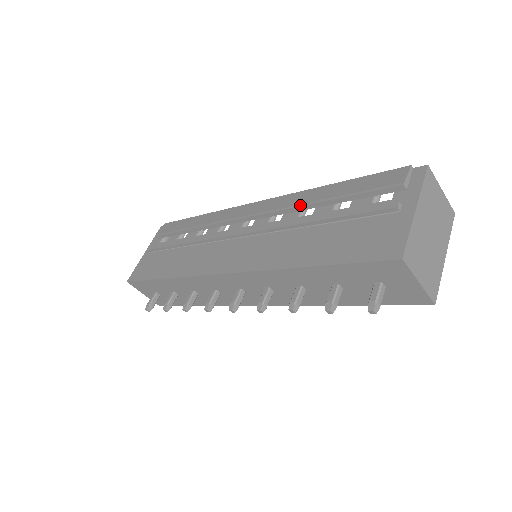
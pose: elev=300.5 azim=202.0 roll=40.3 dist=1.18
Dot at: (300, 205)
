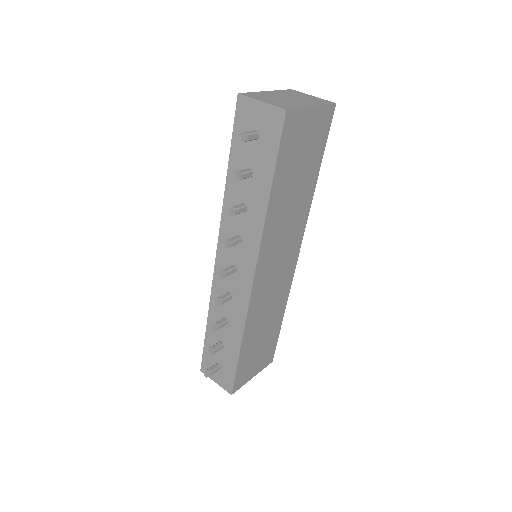
Dot at: occluded
